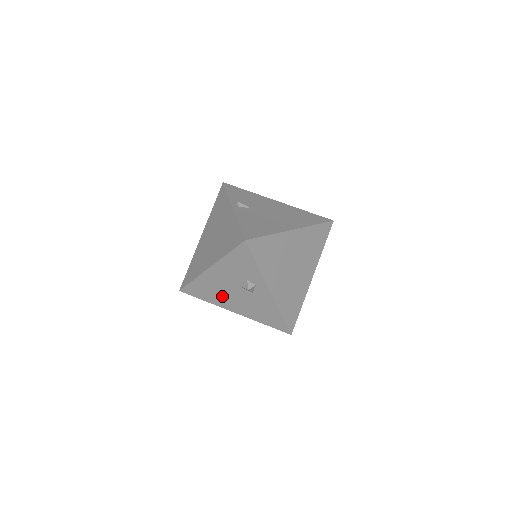
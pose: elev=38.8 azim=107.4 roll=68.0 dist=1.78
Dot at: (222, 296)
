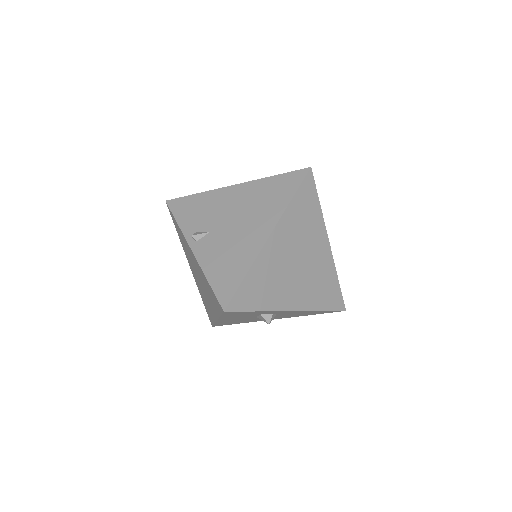
Dot at: (252, 320)
